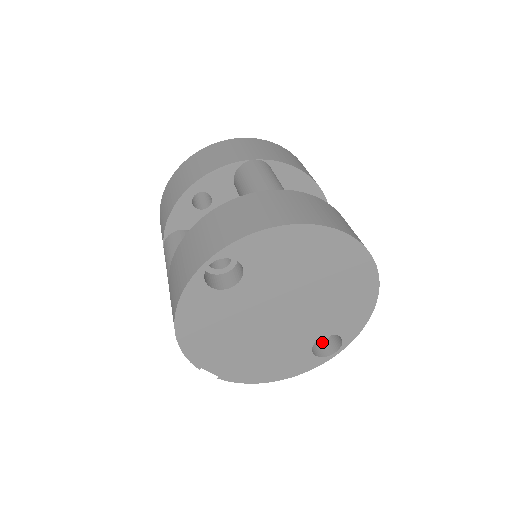
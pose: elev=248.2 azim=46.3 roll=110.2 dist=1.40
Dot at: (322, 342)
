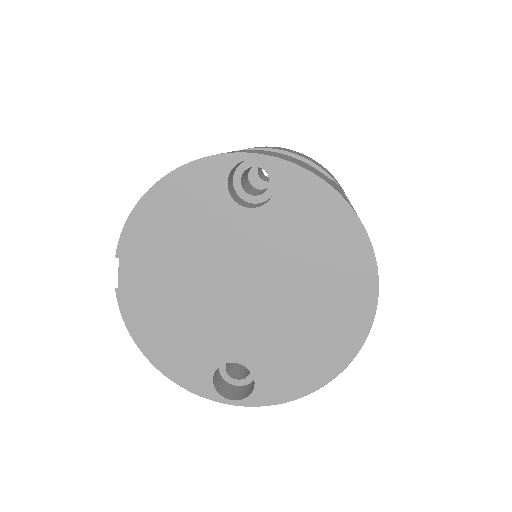
Dot at: (227, 382)
